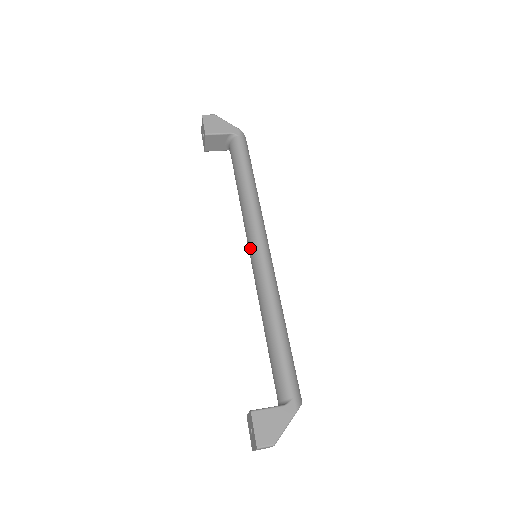
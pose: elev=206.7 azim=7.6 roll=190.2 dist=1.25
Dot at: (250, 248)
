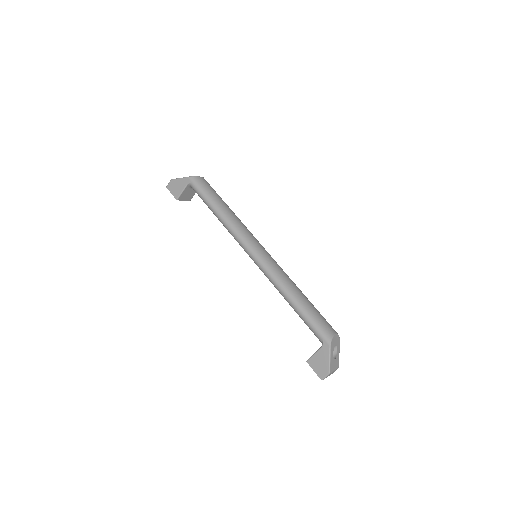
Dot at: occluded
